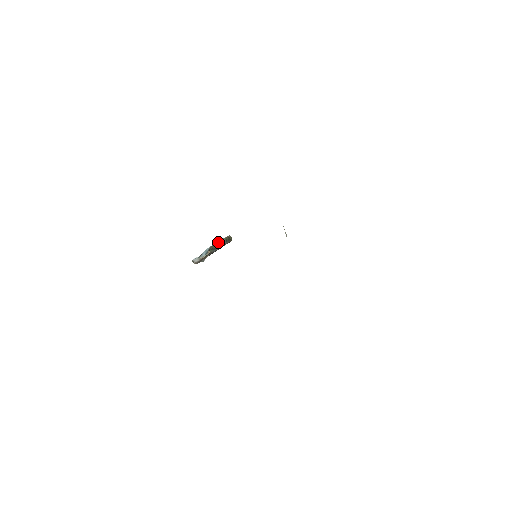
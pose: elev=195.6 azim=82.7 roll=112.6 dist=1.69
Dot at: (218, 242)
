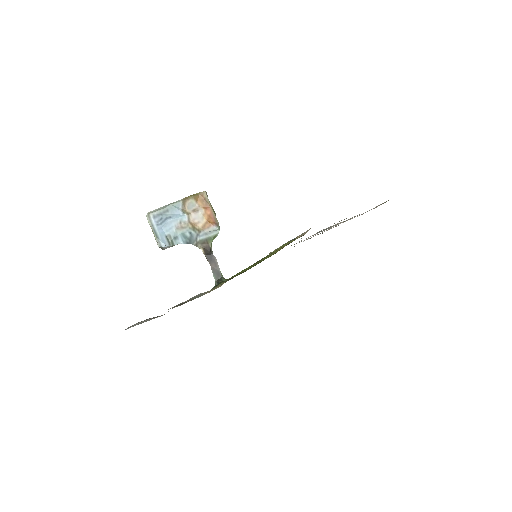
Dot at: (213, 238)
